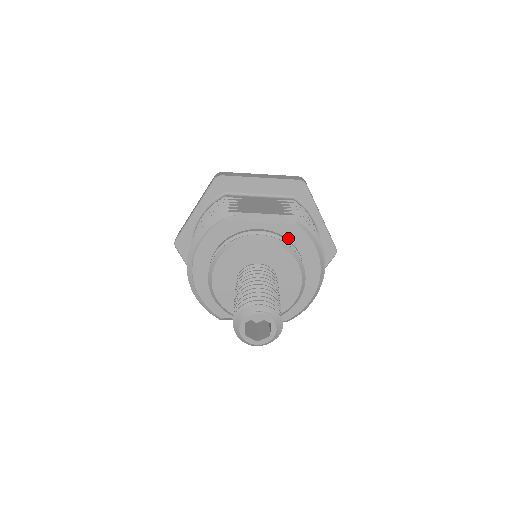
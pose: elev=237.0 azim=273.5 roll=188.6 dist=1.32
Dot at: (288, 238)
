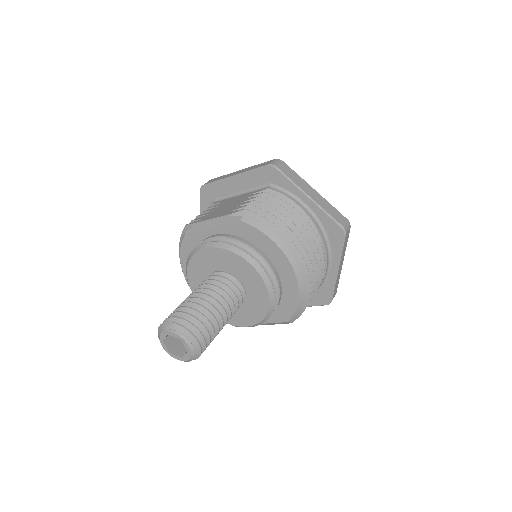
Dot at: (242, 237)
